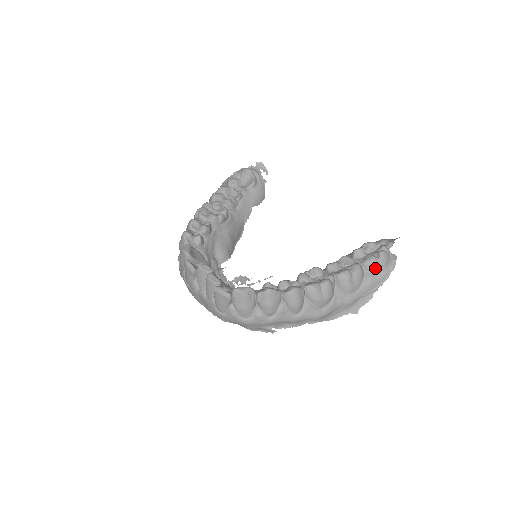
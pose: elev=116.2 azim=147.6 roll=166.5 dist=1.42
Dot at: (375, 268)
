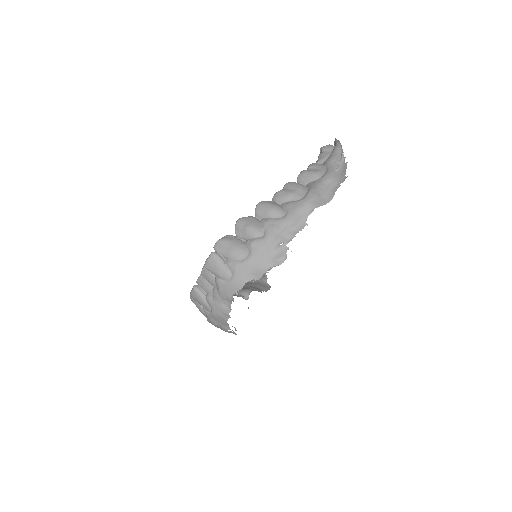
Dot at: (326, 155)
